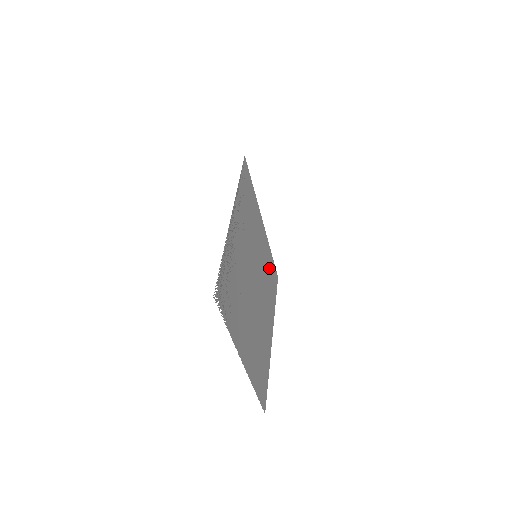
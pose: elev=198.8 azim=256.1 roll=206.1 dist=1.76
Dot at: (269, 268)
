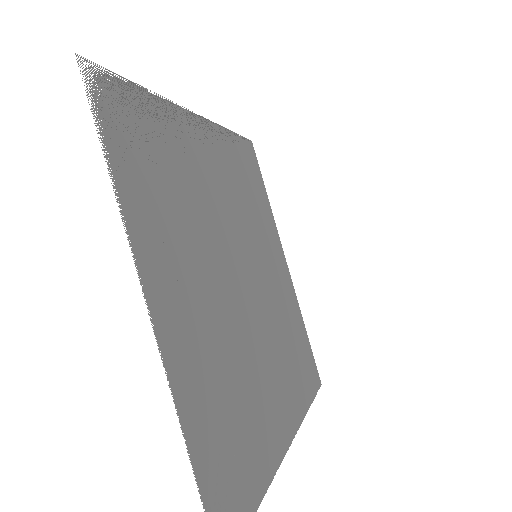
Dot at: occluded
